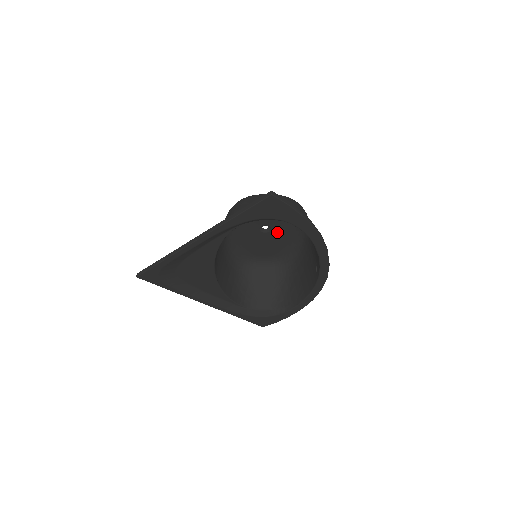
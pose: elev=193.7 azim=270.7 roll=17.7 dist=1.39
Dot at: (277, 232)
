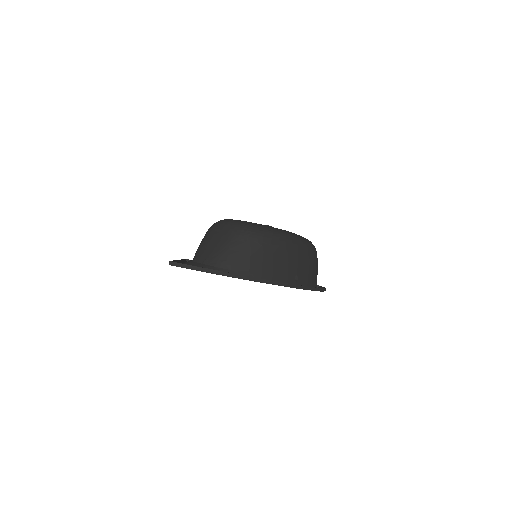
Dot at: occluded
